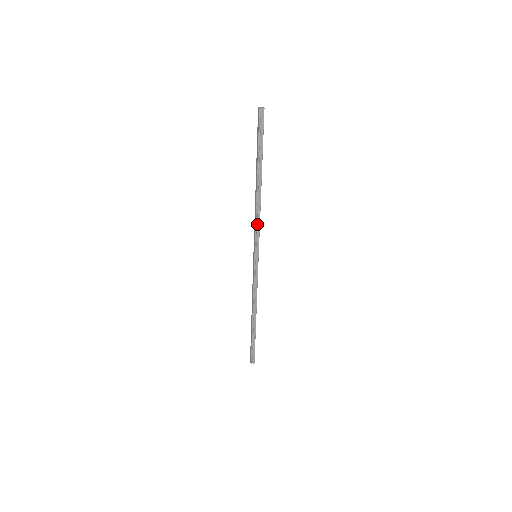
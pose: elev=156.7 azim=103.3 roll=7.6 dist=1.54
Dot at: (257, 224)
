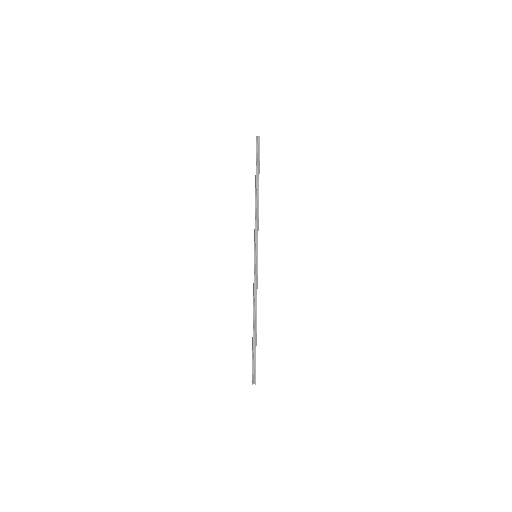
Dot at: (256, 225)
